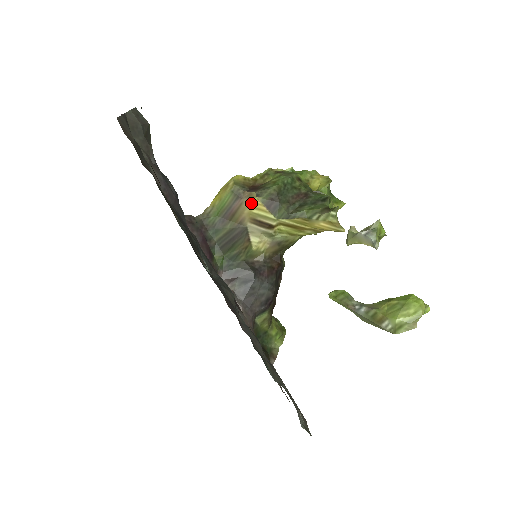
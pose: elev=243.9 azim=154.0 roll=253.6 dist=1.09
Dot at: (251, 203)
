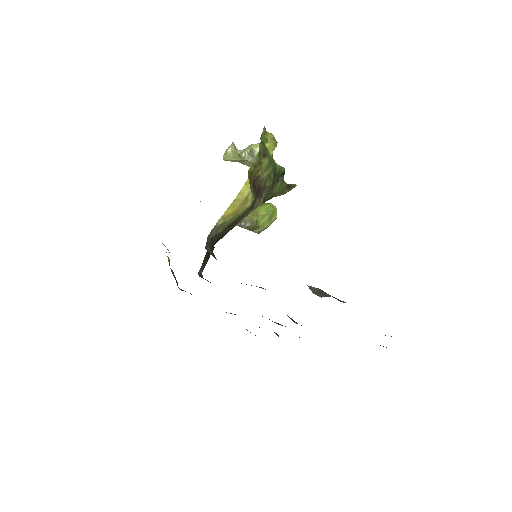
Dot at: occluded
